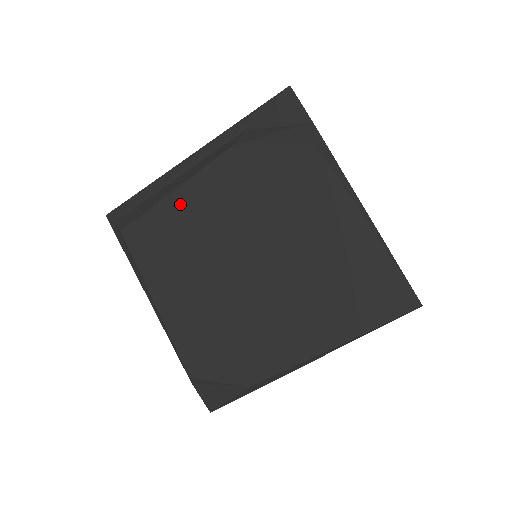
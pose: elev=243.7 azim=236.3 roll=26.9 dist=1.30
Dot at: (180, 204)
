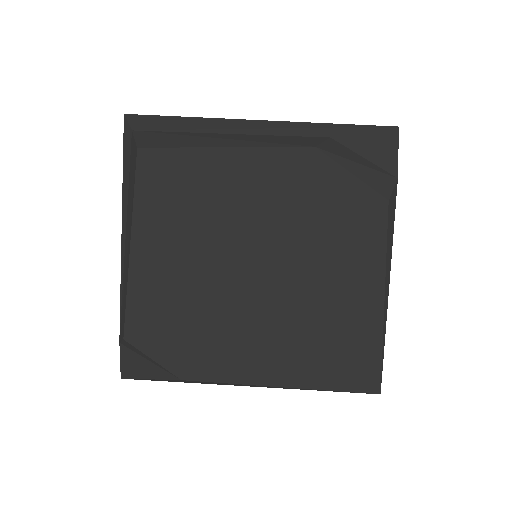
Dot at: (223, 165)
